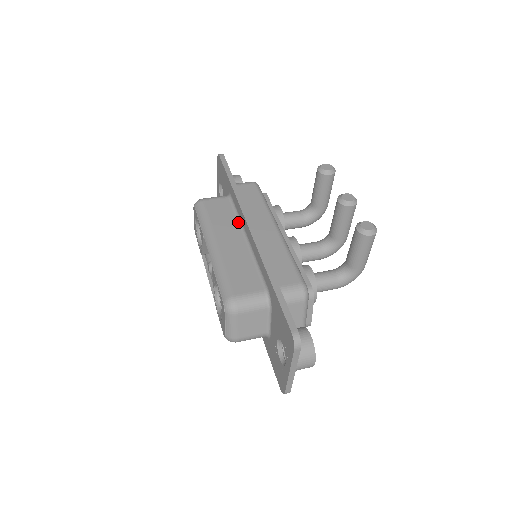
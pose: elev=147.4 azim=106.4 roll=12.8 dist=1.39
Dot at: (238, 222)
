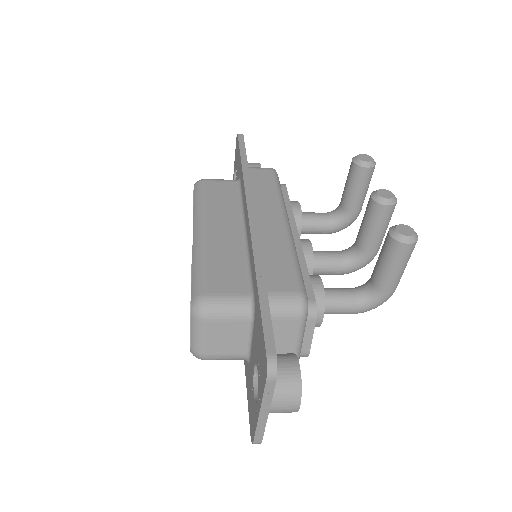
Dot at: (240, 209)
